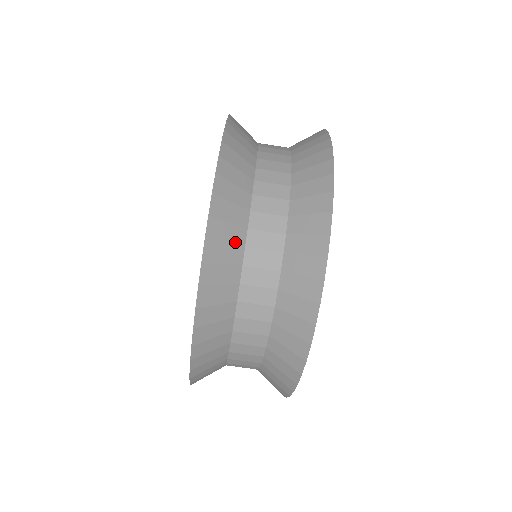
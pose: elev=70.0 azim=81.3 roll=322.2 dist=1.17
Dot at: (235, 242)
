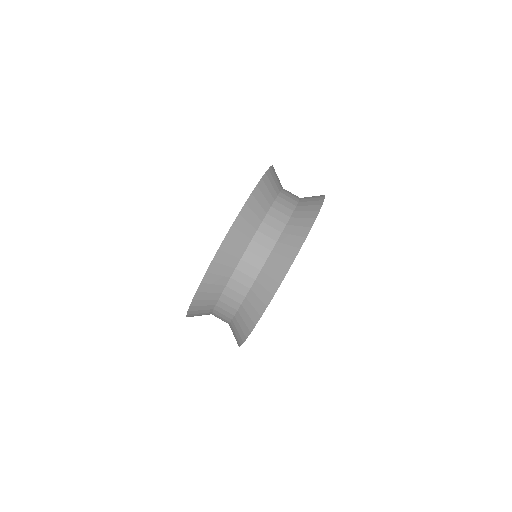
Dot at: (230, 265)
